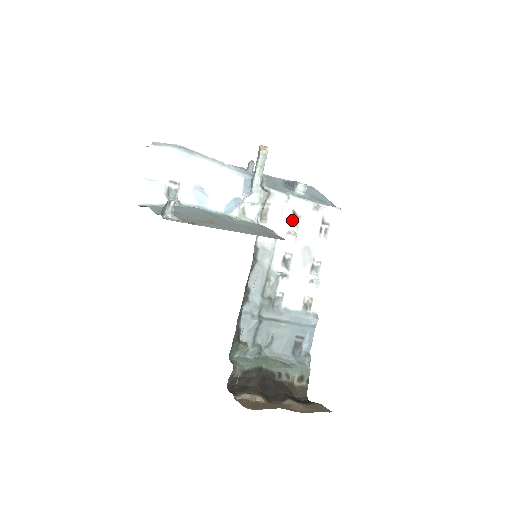
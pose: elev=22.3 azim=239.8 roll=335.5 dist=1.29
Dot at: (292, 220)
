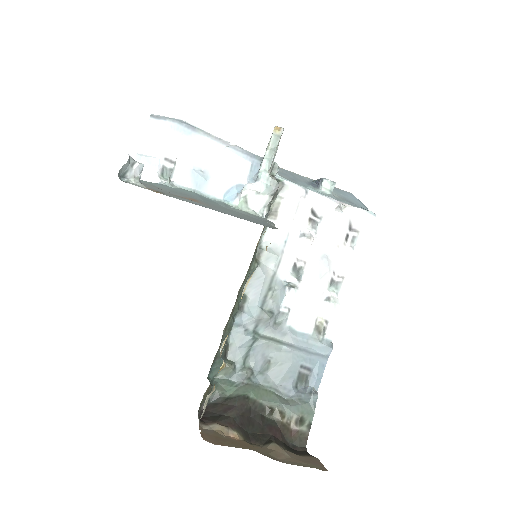
Dot at: (310, 221)
